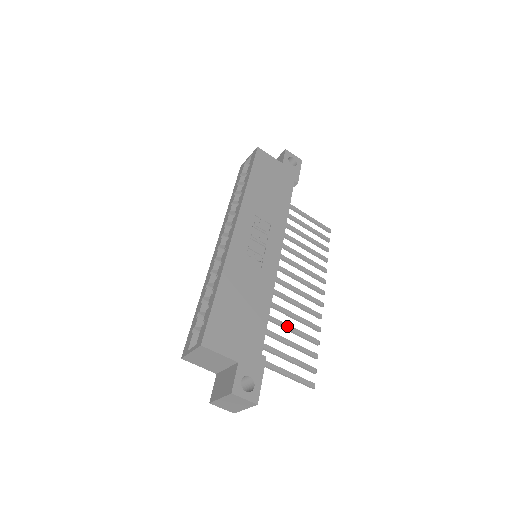
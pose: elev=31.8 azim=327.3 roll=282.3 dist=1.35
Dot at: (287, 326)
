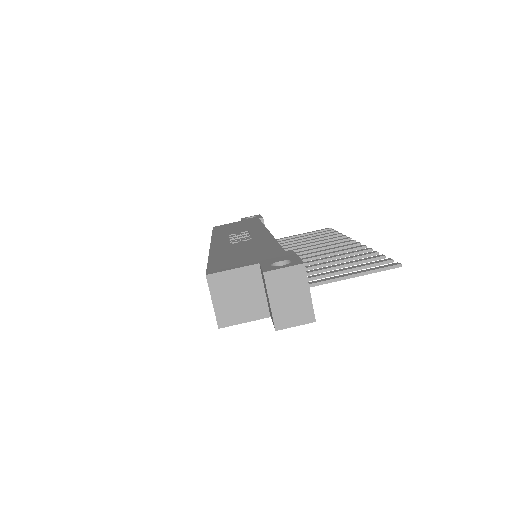
Dot at: (327, 262)
